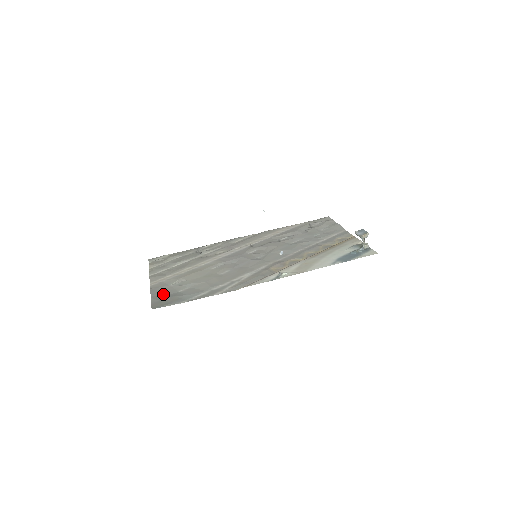
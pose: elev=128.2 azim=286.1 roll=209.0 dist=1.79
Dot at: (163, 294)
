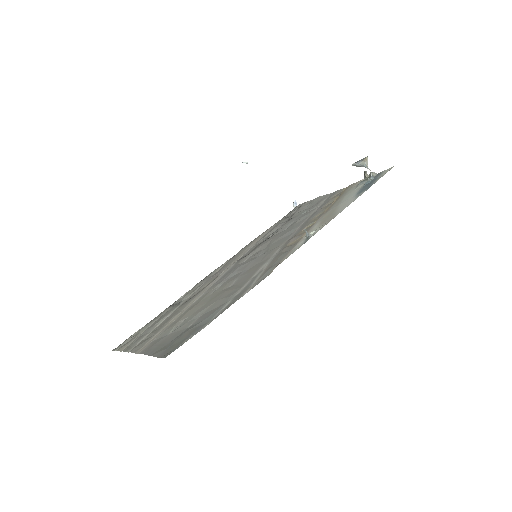
Dot at: (167, 343)
